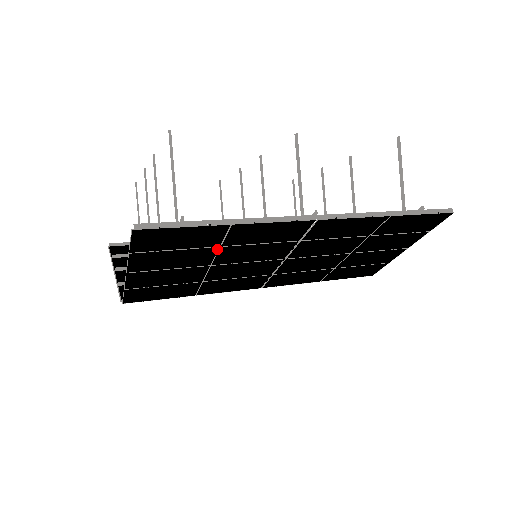
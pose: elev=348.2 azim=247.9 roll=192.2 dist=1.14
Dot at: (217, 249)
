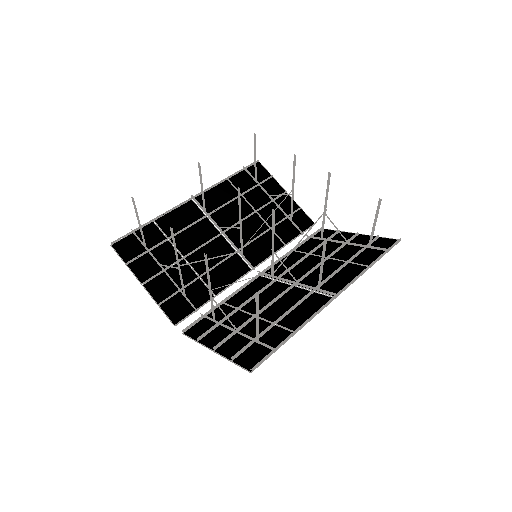
Dot at: (272, 324)
